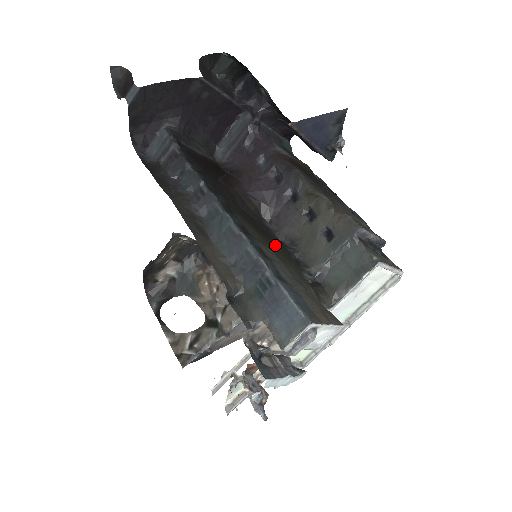
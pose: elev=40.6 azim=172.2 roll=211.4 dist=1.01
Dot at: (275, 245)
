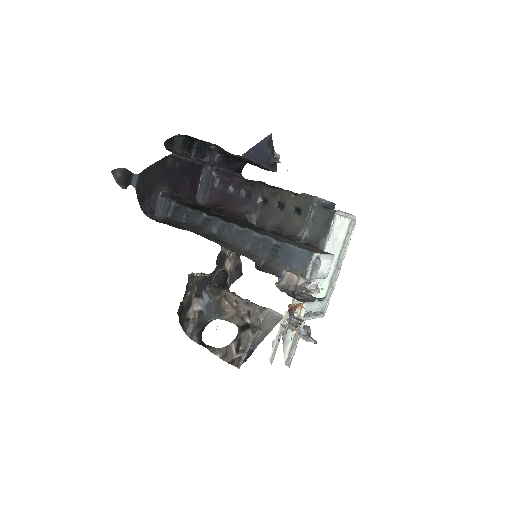
Dot at: occluded
